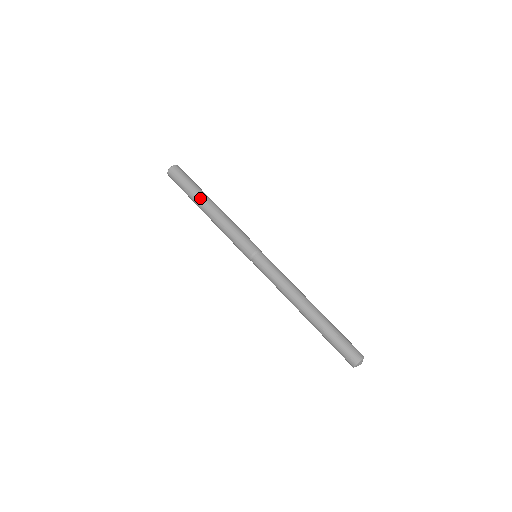
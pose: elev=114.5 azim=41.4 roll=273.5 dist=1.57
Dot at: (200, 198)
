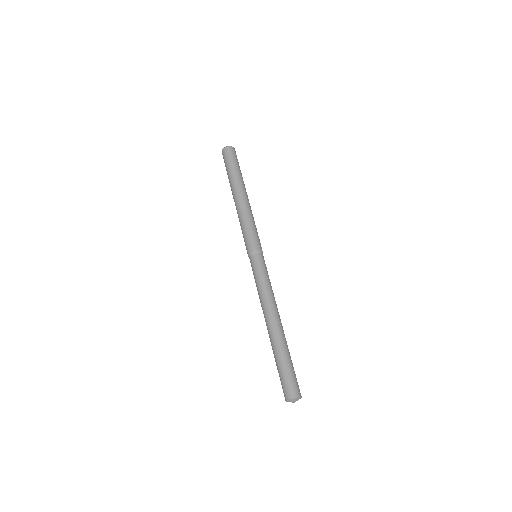
Dot at: (236, 183)
